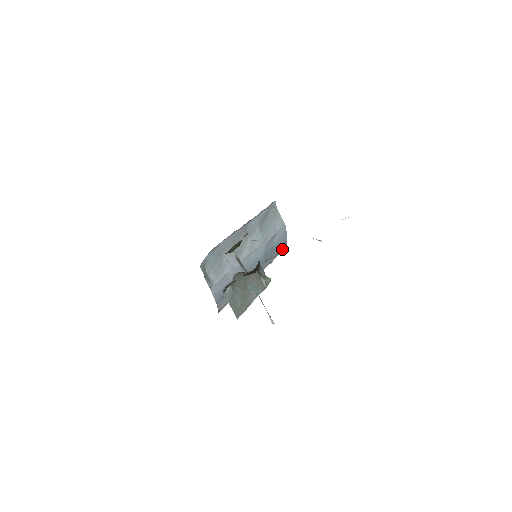
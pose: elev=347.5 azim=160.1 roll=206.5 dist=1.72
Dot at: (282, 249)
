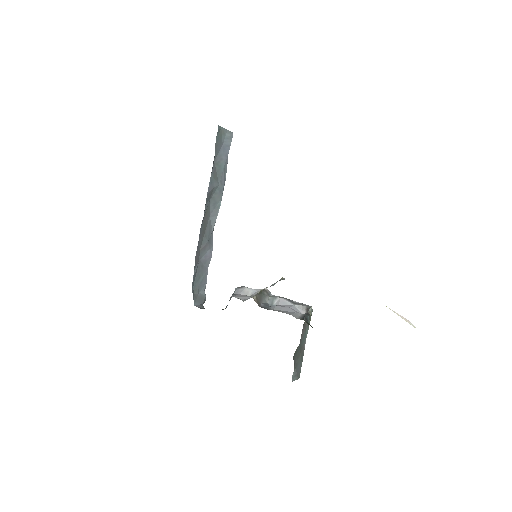
Dot at: occluded
